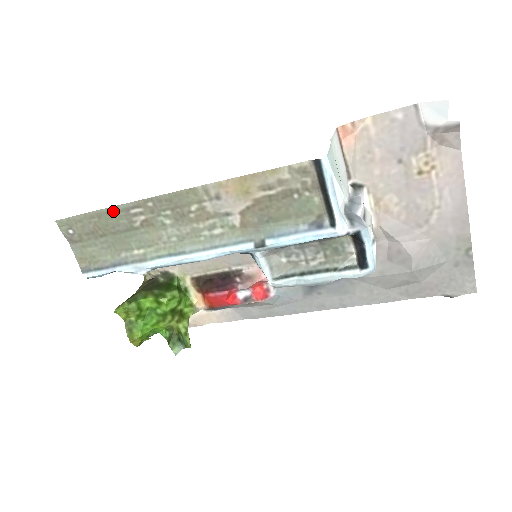
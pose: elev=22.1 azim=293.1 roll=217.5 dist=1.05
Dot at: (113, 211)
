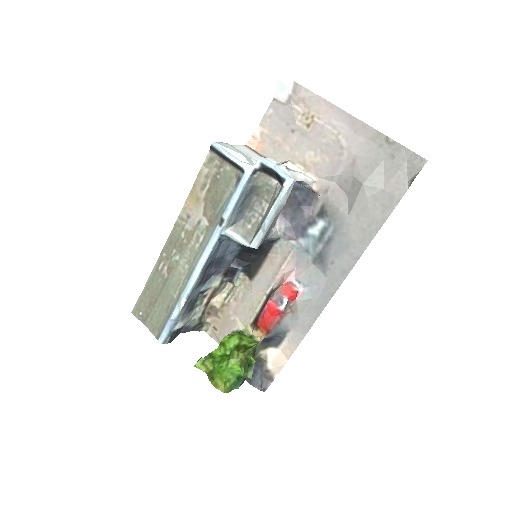
Dot at: (152, 278)
